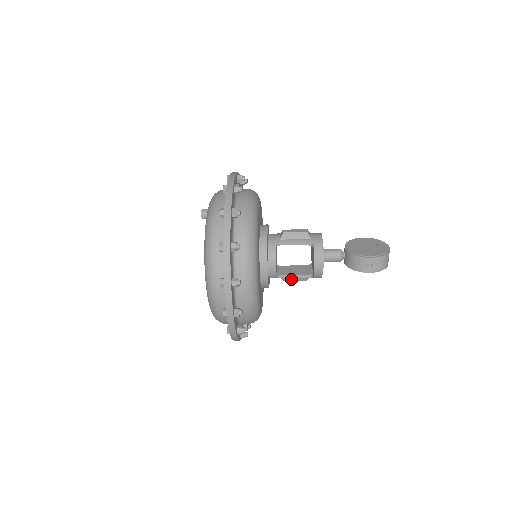
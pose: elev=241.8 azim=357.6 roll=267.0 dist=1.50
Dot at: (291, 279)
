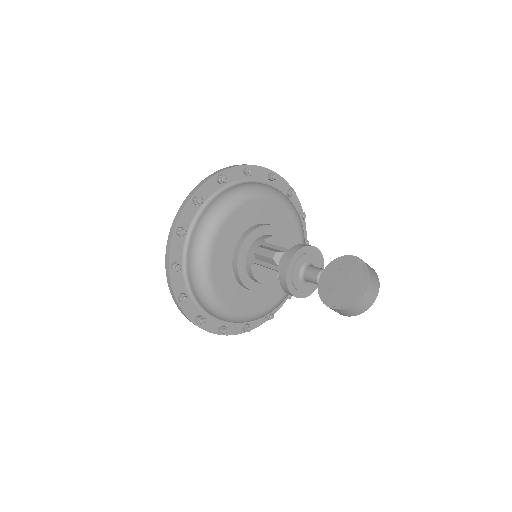
Dot at: occluded
